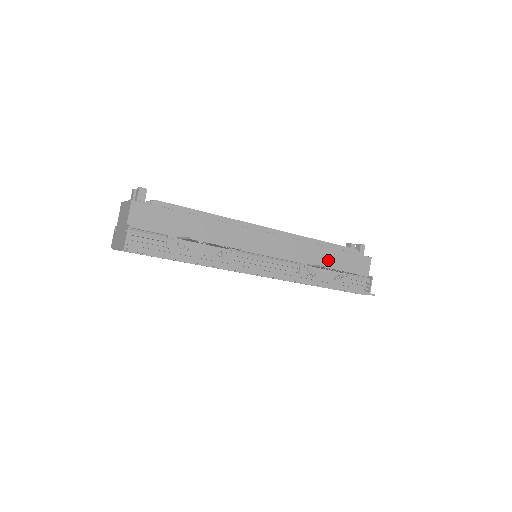
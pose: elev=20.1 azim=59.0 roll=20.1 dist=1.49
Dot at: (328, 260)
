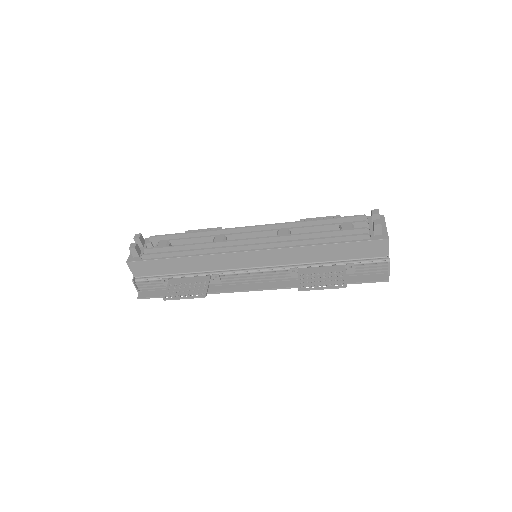
Dot at: (327, 255)
